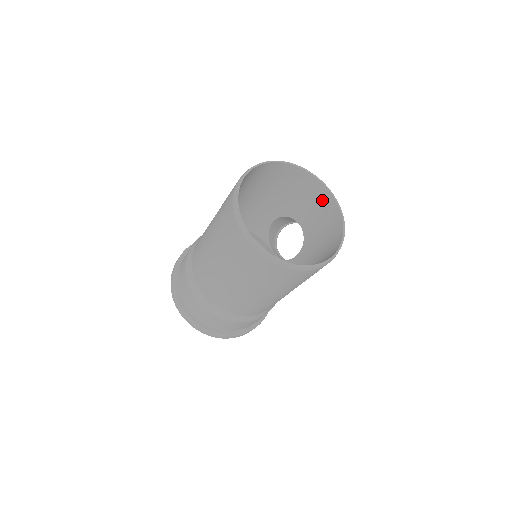
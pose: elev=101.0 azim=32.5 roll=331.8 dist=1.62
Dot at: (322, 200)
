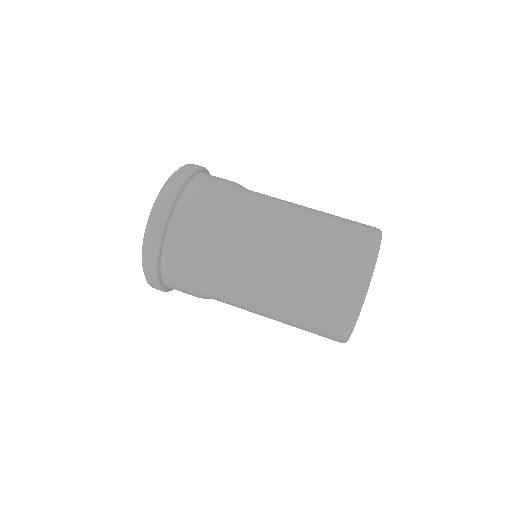
Dot at: occluded
